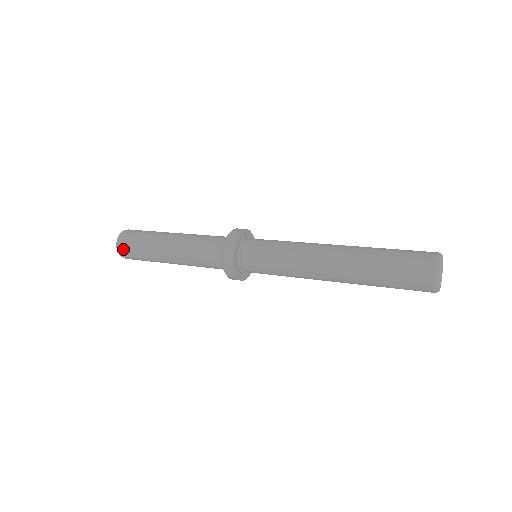
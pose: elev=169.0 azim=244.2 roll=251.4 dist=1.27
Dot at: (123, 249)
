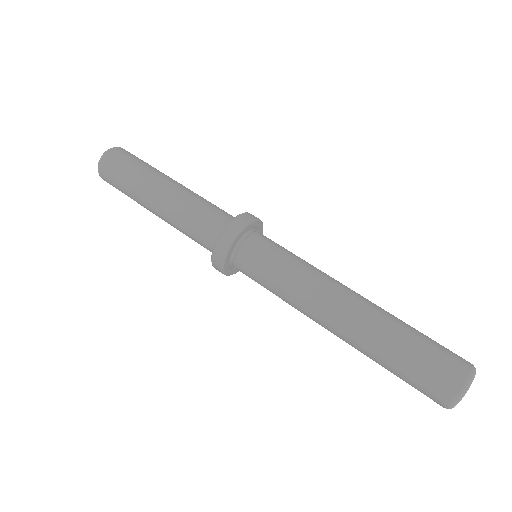
Dot at: occluded
